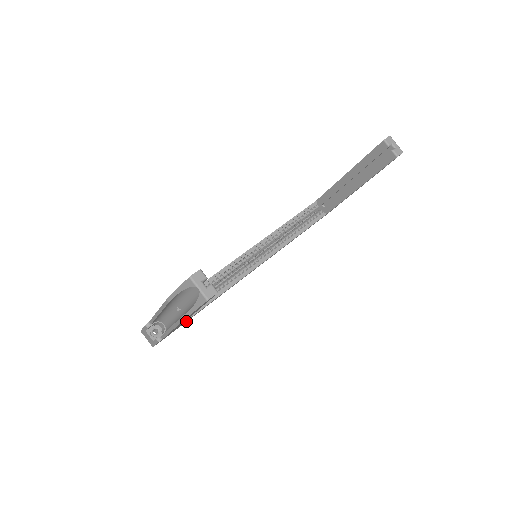
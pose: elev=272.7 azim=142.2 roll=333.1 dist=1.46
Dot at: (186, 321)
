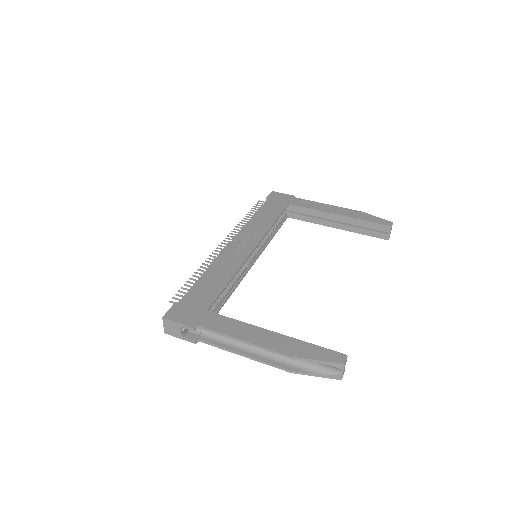
Dot at: occluded
